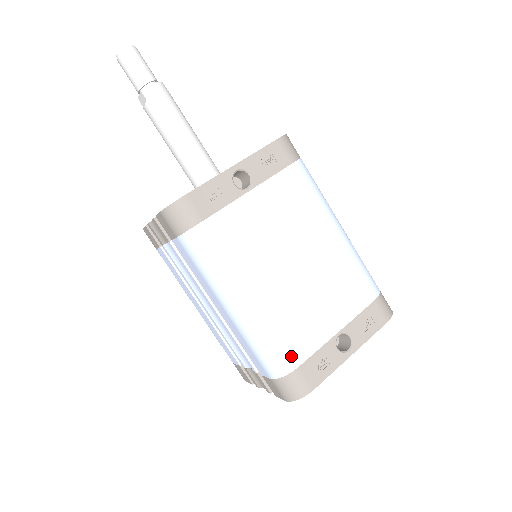
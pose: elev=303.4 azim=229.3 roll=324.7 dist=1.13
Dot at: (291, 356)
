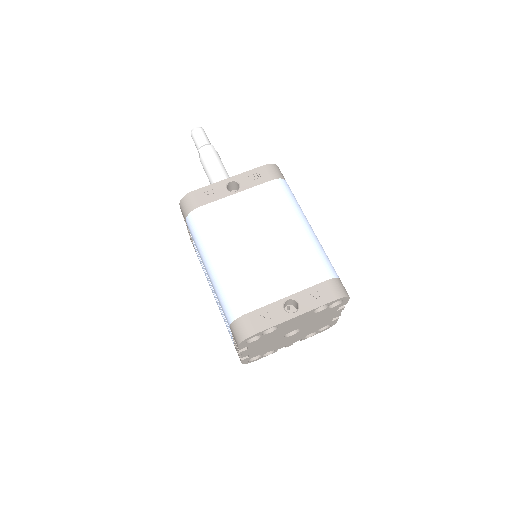
Dot at: (242, 304)
